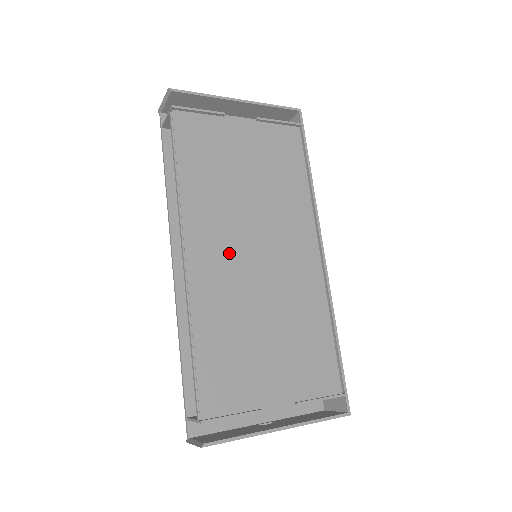
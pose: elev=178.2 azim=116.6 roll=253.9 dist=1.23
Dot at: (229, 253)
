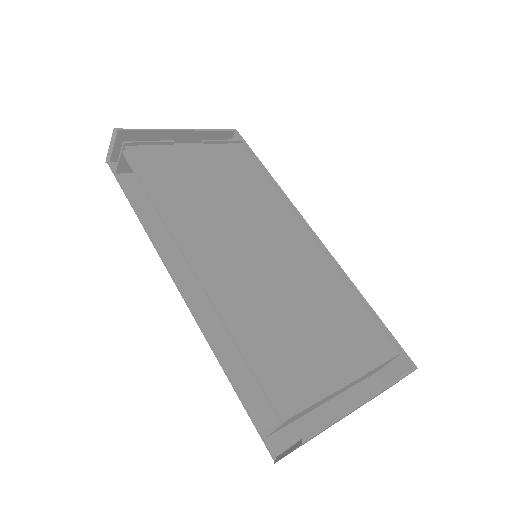
Dot at: (233, 253)
